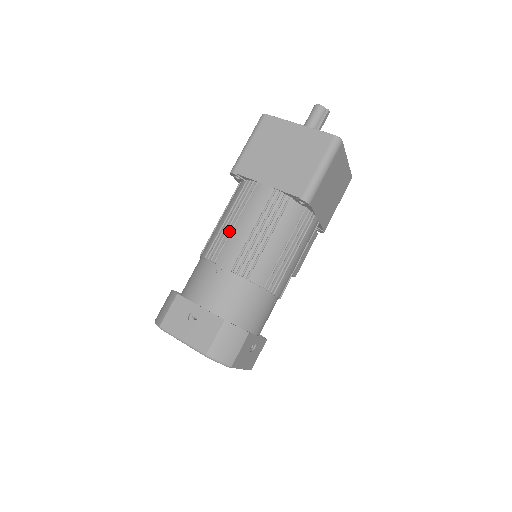
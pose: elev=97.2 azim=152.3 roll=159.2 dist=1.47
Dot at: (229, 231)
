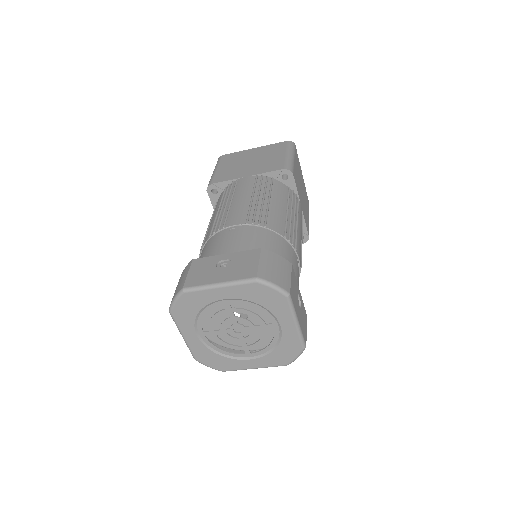
Dot at: (227, 209)
